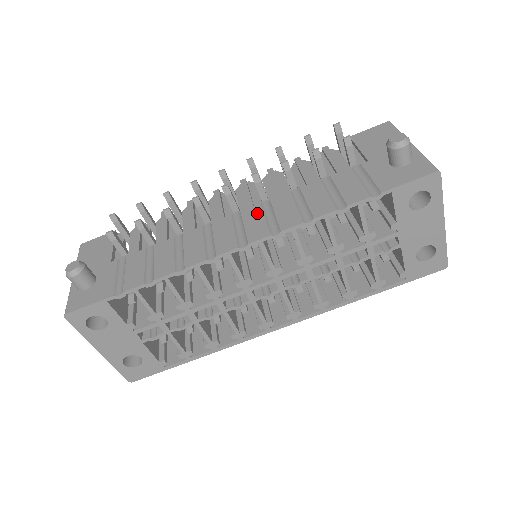
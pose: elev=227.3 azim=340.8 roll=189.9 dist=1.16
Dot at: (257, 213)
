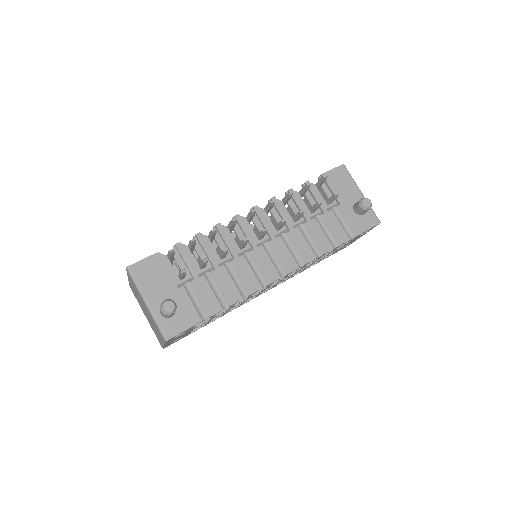
Dot at: (282, 246)
